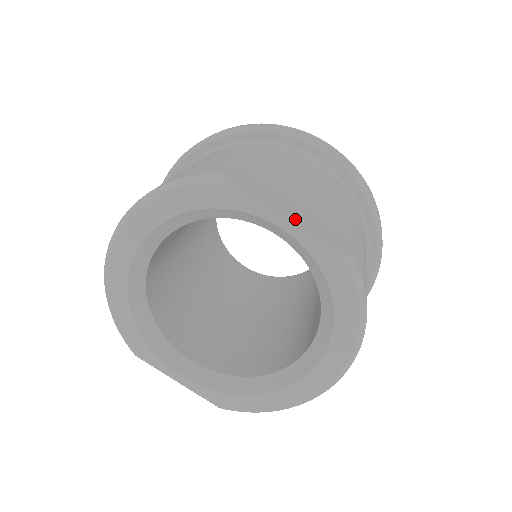
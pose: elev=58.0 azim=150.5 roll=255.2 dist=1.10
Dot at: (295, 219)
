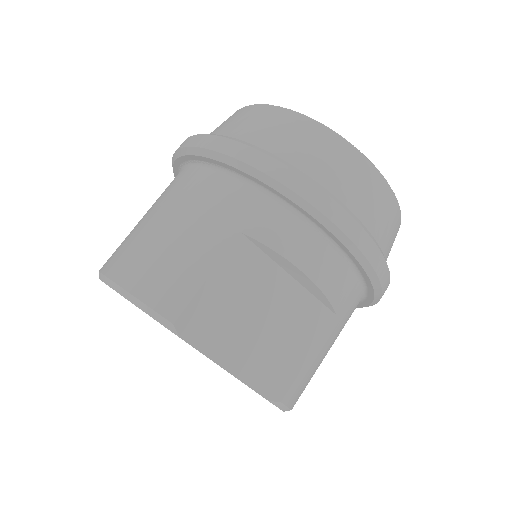
Dot at: (235, 367)
